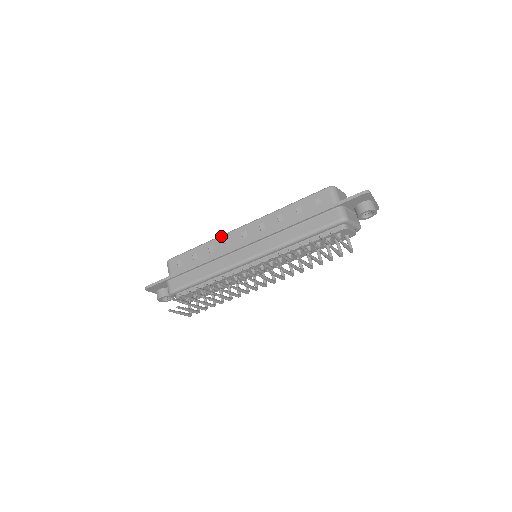
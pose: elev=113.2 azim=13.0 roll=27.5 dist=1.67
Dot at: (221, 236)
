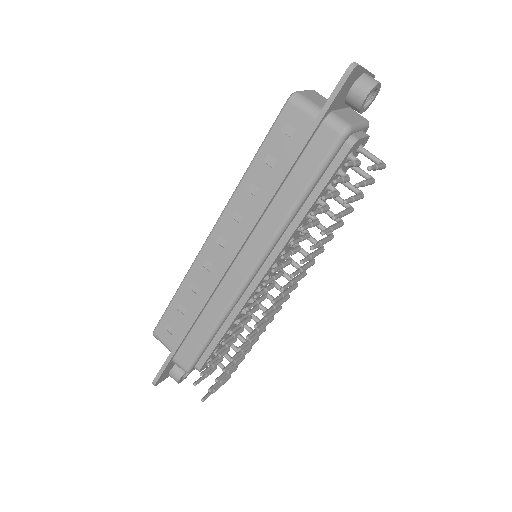
Dot at: (194, 263)
